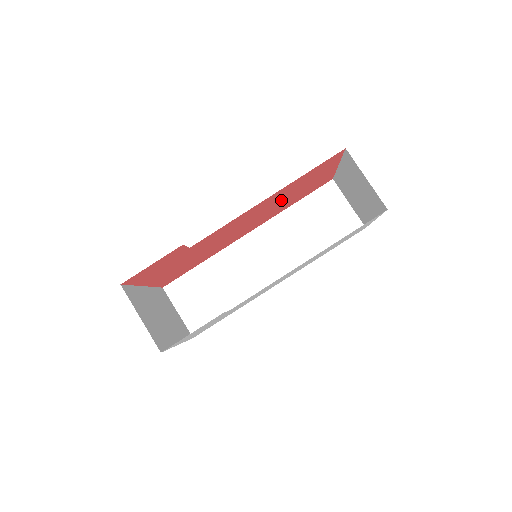
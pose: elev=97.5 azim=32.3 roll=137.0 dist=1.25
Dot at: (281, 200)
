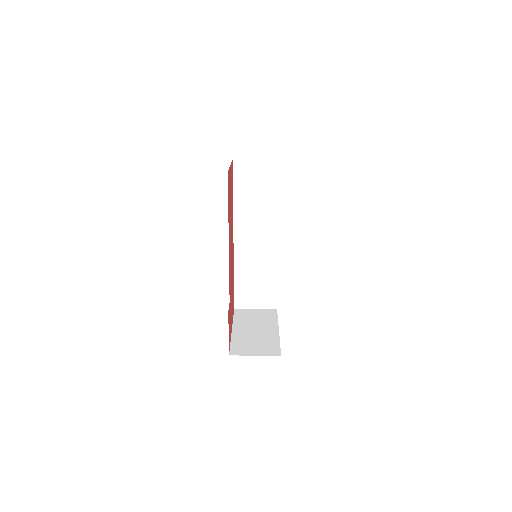
Dot at: (230, 219)
